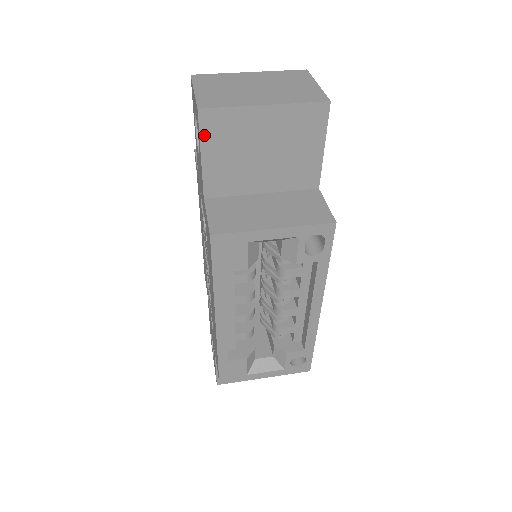
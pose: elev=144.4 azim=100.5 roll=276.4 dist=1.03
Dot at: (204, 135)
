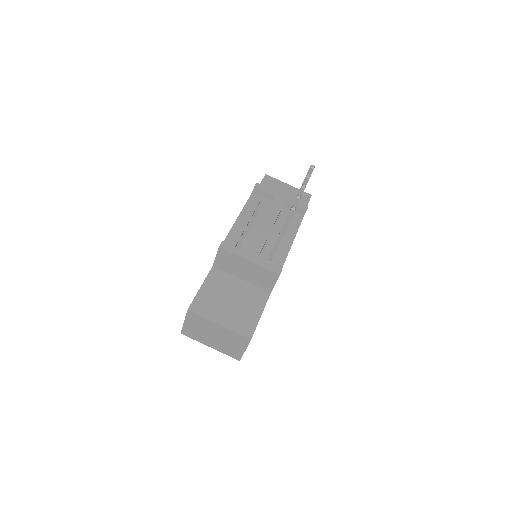
Dot at: occluded
